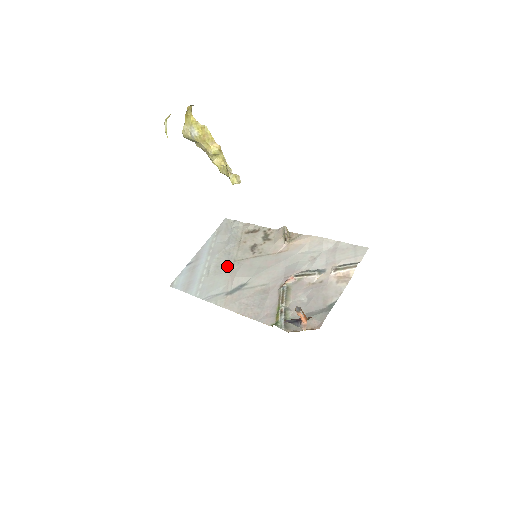
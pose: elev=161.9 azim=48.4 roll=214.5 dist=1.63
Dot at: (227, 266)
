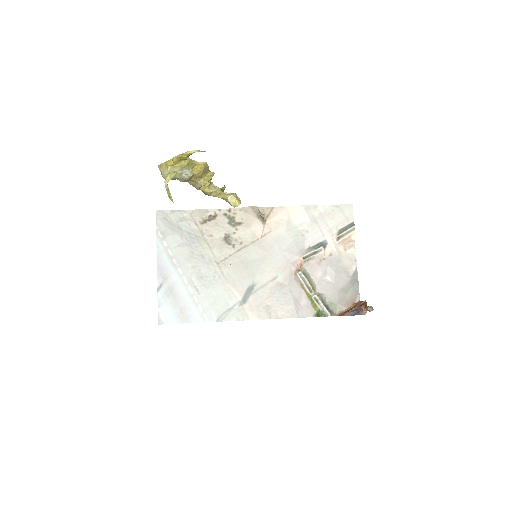
Dot at: (214, 273)
